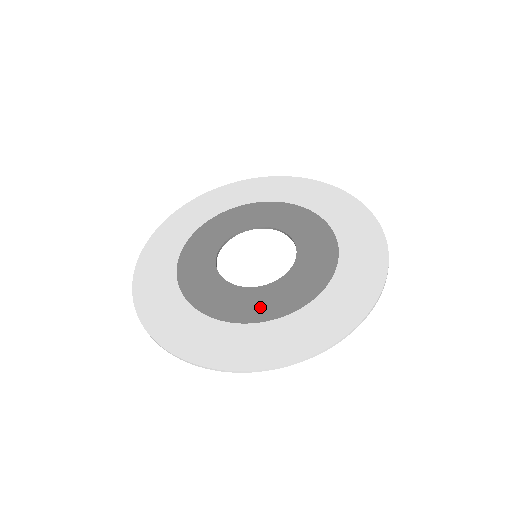
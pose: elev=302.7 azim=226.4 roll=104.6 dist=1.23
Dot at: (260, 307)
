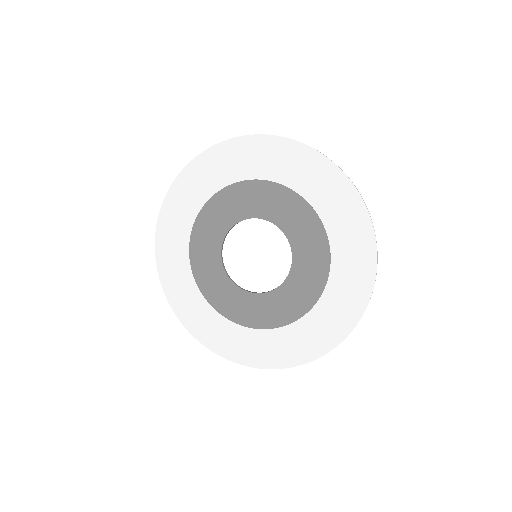
Dot at: (301, 296)
